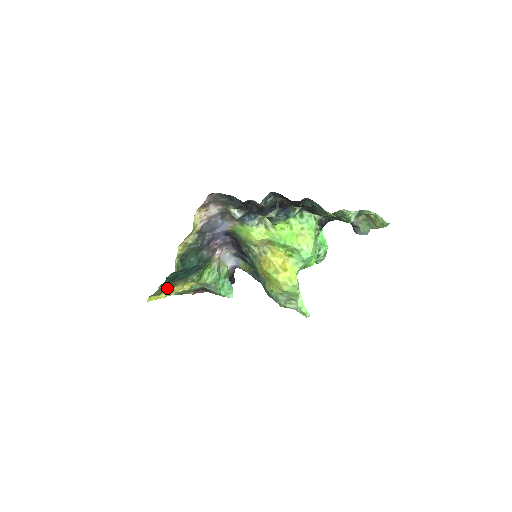
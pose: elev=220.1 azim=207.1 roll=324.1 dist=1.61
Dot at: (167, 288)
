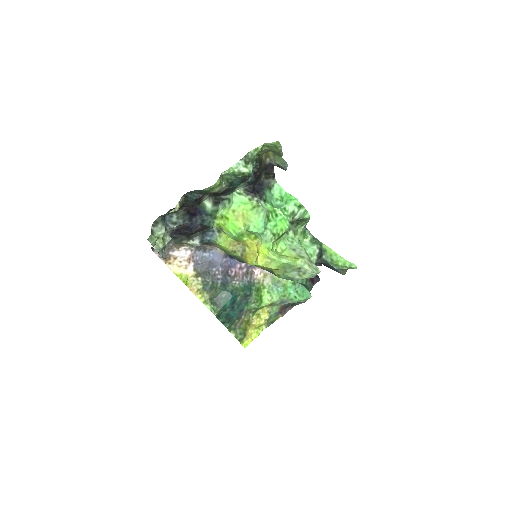
Dot at: (247, 328)
